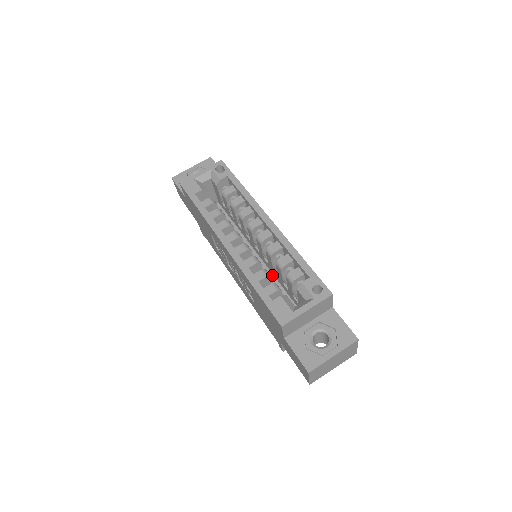
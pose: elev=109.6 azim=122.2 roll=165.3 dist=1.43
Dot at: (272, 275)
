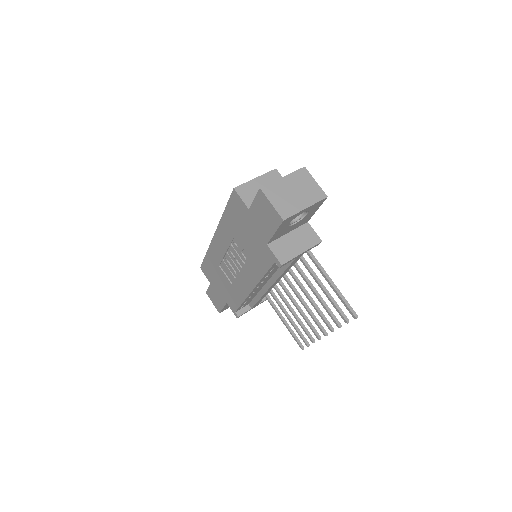
Dot at: occluded
